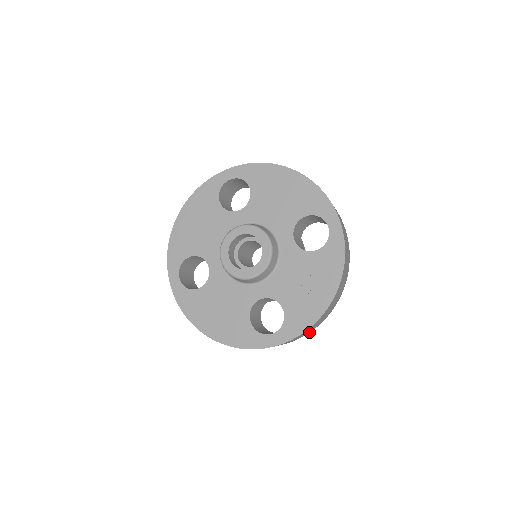
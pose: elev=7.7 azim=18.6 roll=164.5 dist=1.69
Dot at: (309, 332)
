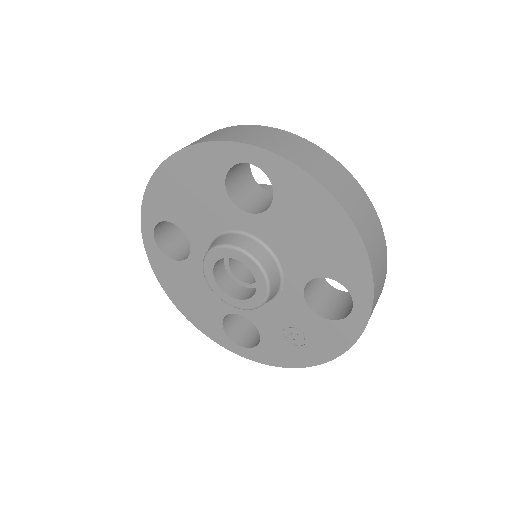
Dot at: occluded
